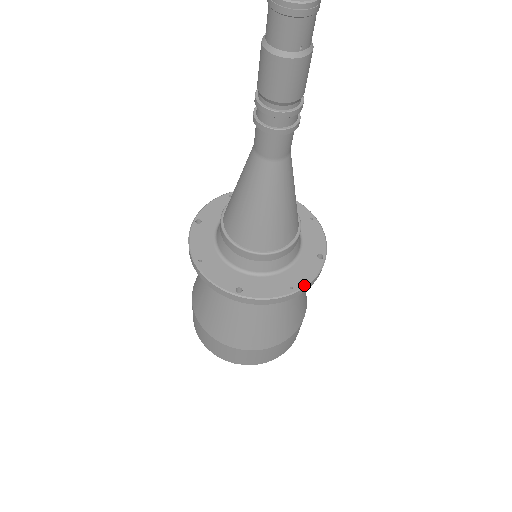
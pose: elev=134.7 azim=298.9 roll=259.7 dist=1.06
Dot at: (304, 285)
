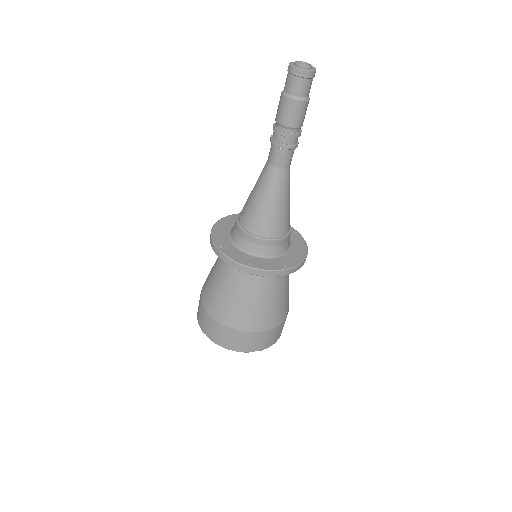
Dot at: (258, 268)
